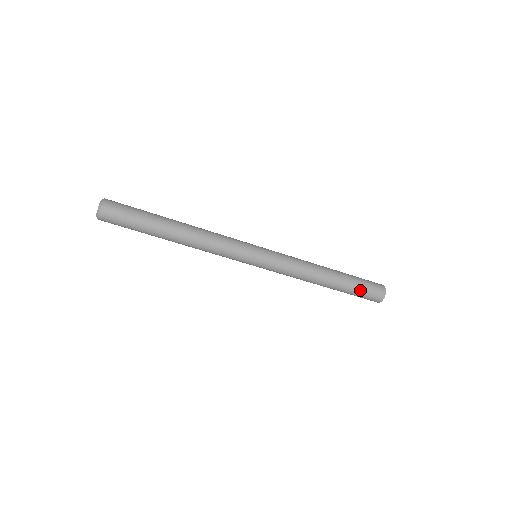
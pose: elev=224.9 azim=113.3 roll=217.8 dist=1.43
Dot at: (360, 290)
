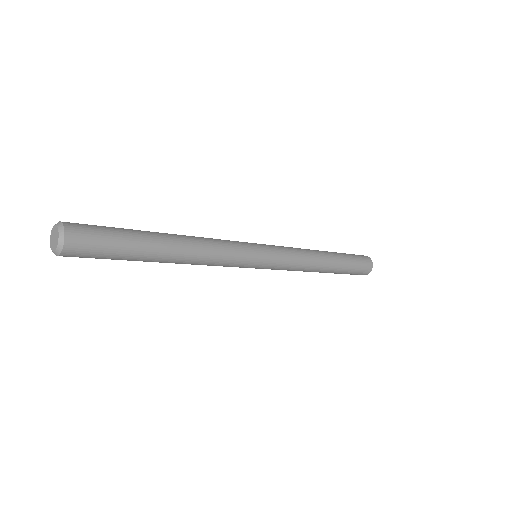
Dot at: (353, 270)
